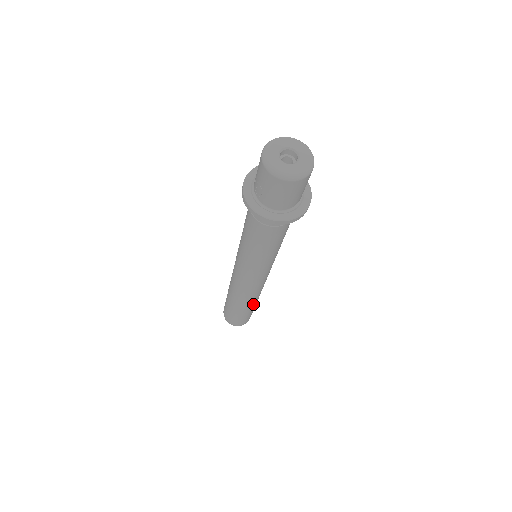
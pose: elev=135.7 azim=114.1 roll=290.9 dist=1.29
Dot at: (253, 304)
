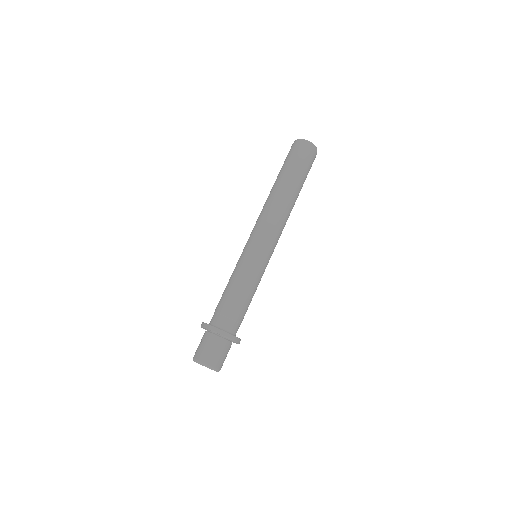
Dot at: occluded
